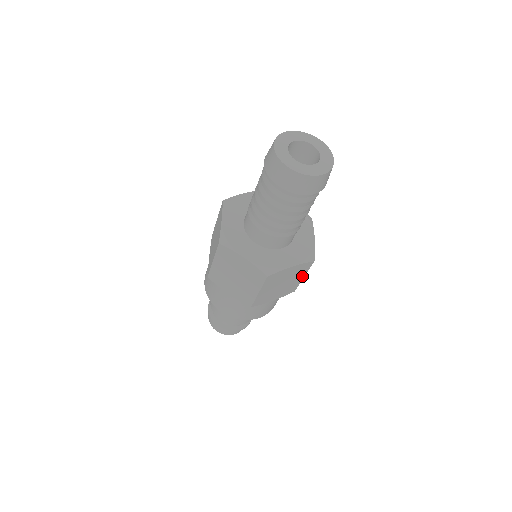
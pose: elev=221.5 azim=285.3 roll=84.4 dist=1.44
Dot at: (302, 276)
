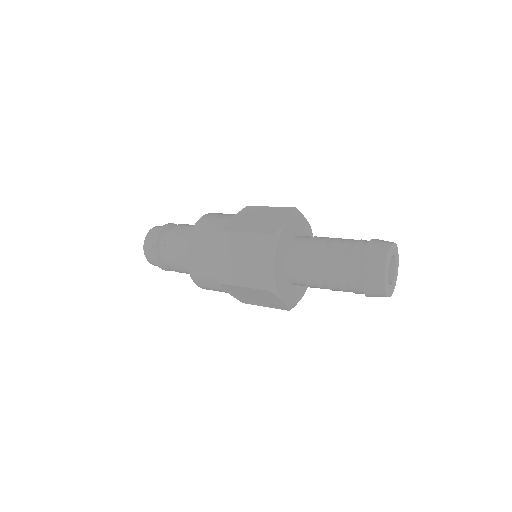
Dot at: occluded
